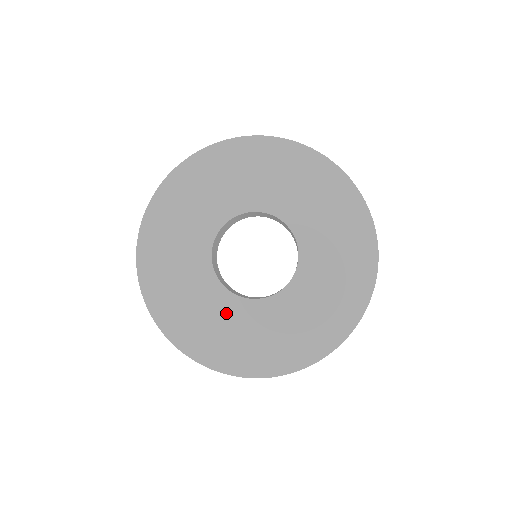
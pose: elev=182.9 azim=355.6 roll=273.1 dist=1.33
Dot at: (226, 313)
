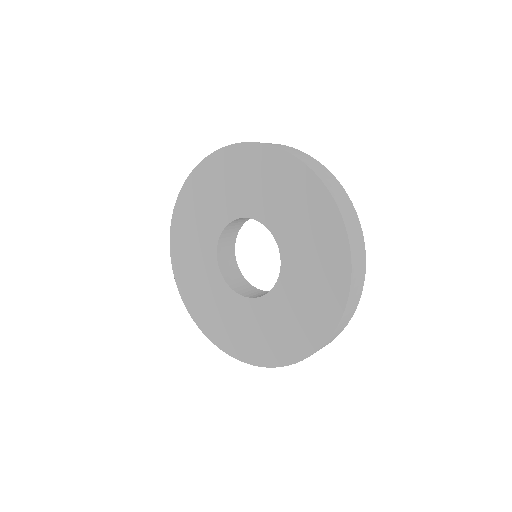
Dot at: (267, 315)
